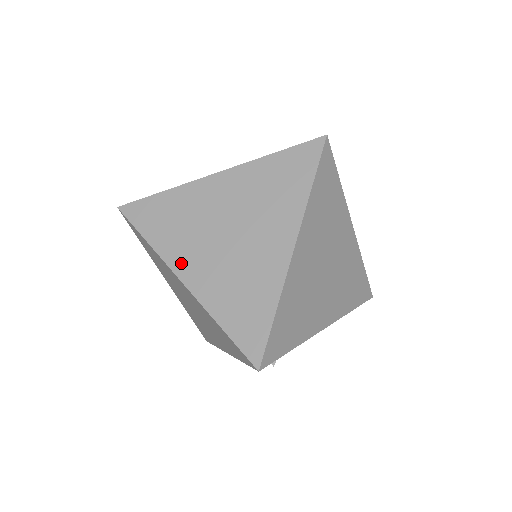
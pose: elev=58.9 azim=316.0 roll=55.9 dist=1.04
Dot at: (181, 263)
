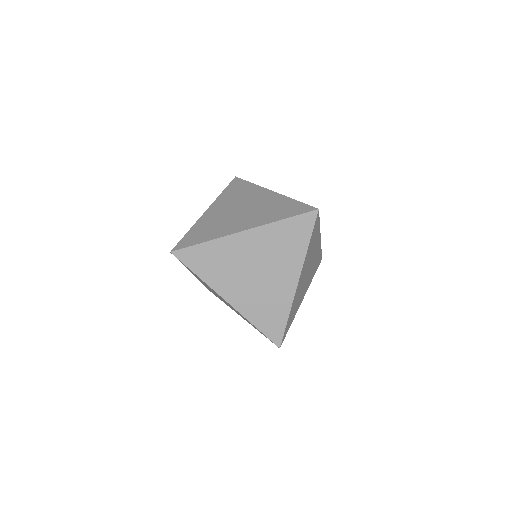
Dot at: (225, 291)
